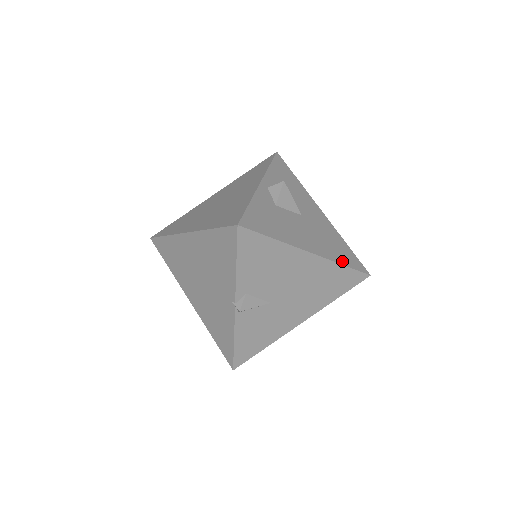
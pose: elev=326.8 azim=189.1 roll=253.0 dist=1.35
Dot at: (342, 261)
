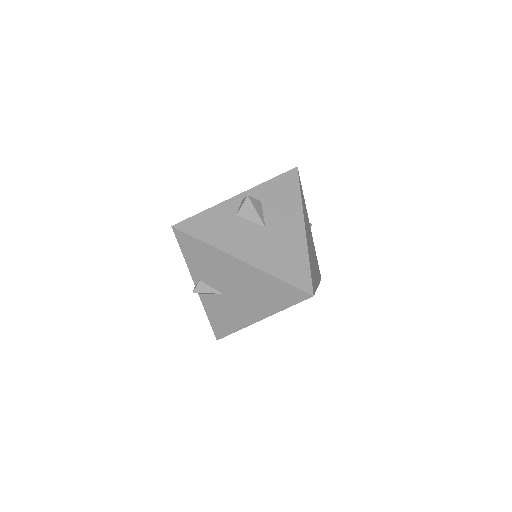
Dot at: (279, 274)
